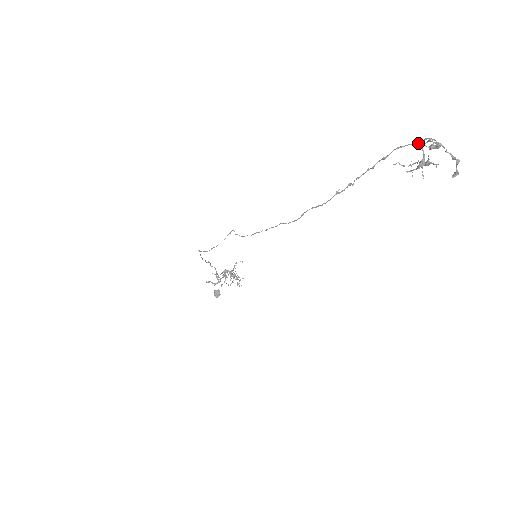
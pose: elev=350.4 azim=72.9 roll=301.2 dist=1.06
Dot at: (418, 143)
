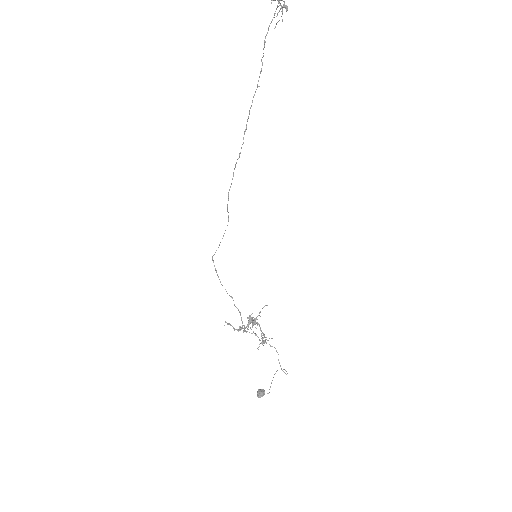
Dot at: (281, 0)
